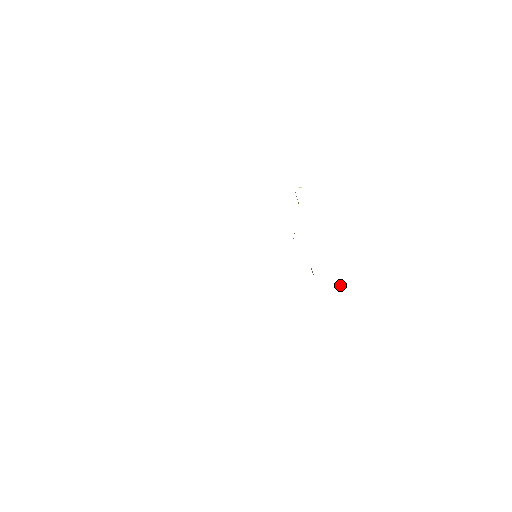
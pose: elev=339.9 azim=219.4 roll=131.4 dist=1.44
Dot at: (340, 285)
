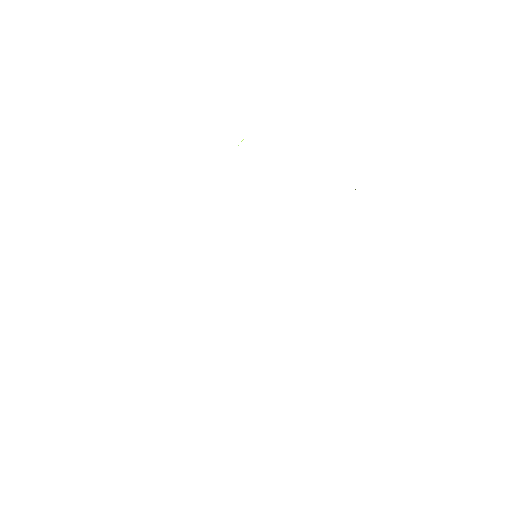
Dot at: occluded
